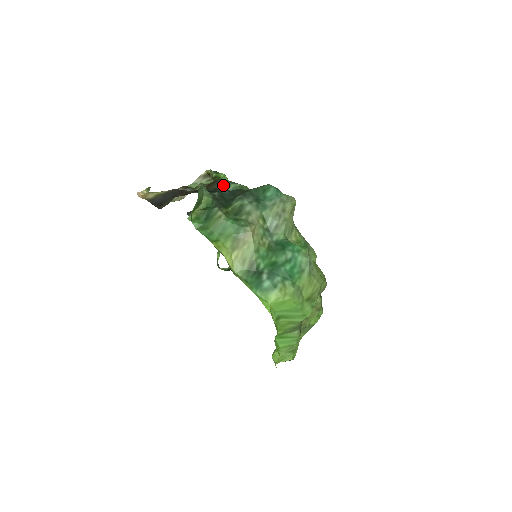
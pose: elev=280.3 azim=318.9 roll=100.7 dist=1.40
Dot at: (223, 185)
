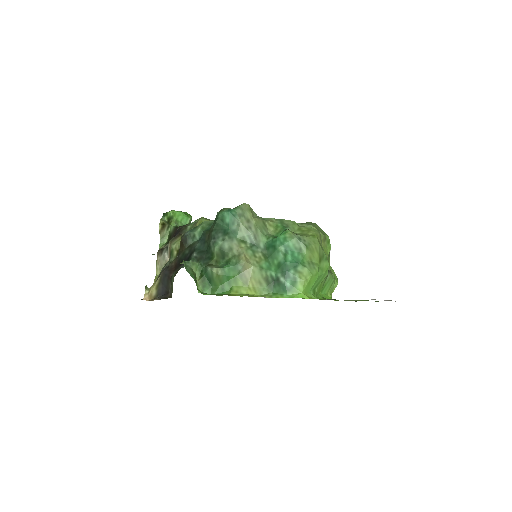
Dot at: (190, 239)
